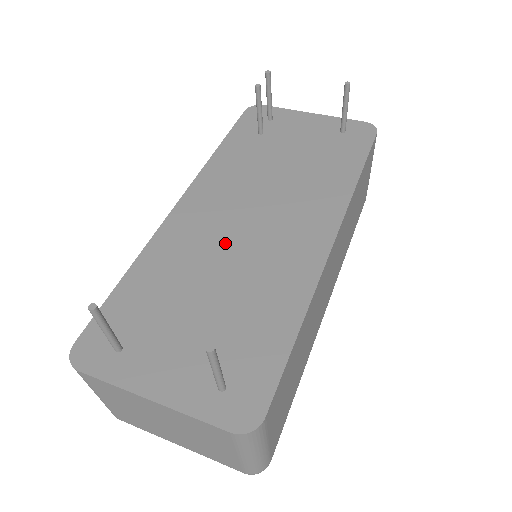
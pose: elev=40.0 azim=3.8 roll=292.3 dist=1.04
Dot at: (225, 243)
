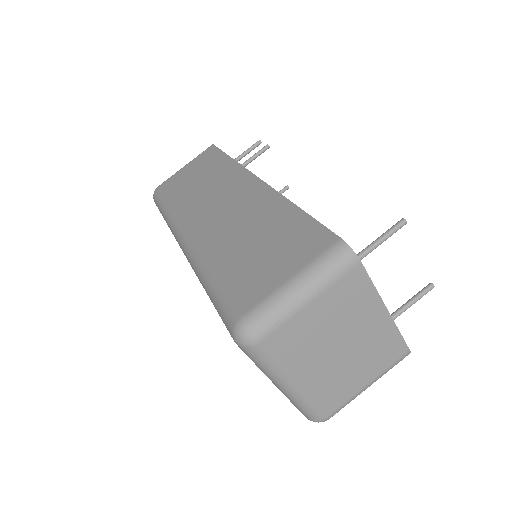
Dot at: occluded
